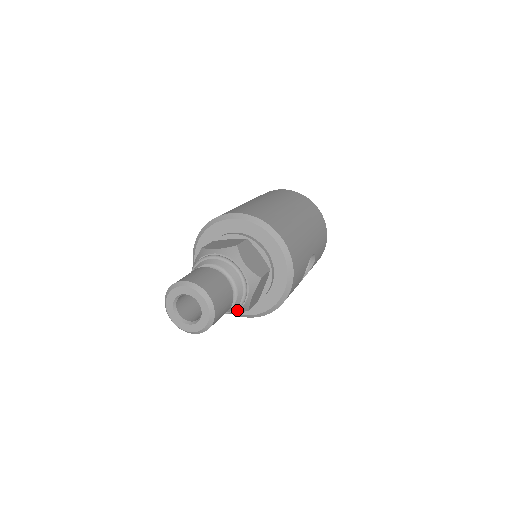
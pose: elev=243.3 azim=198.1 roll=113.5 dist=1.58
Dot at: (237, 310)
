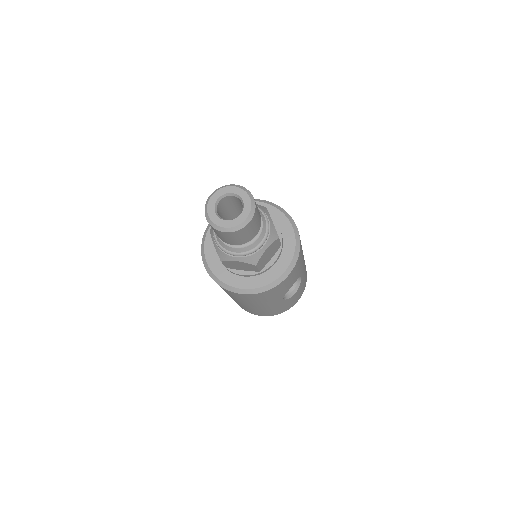
Dot at: (250, 255)
